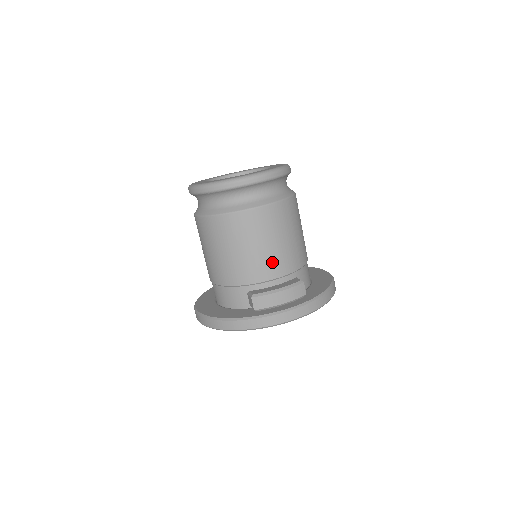
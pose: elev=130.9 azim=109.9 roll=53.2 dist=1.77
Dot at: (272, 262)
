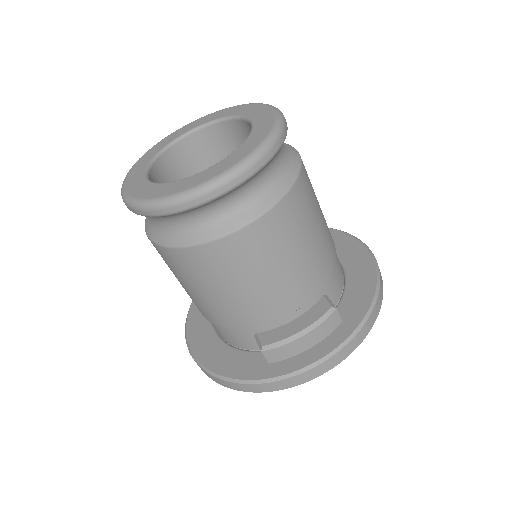
Dot at: (283, 294)
